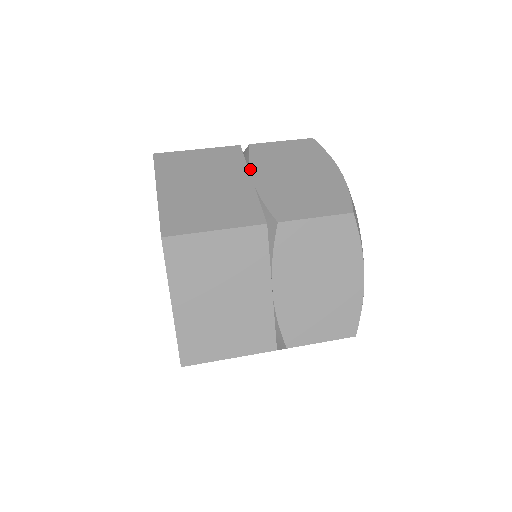
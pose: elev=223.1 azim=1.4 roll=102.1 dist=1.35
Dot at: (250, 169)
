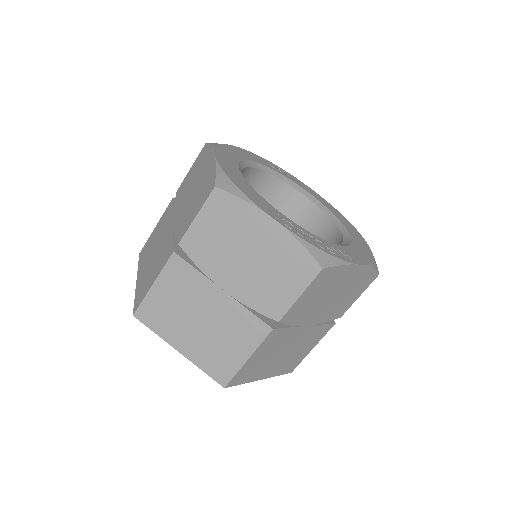
Dot at: (209, 278)
